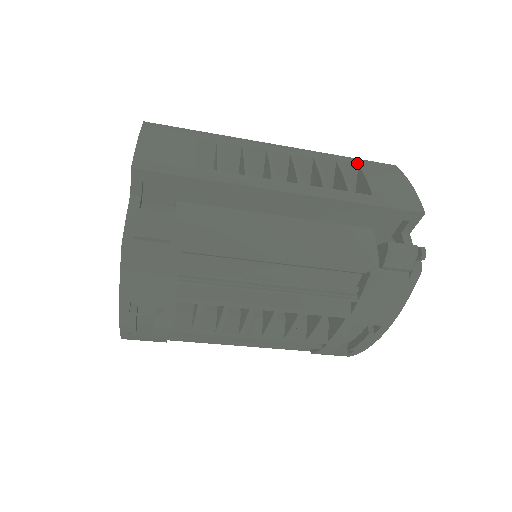
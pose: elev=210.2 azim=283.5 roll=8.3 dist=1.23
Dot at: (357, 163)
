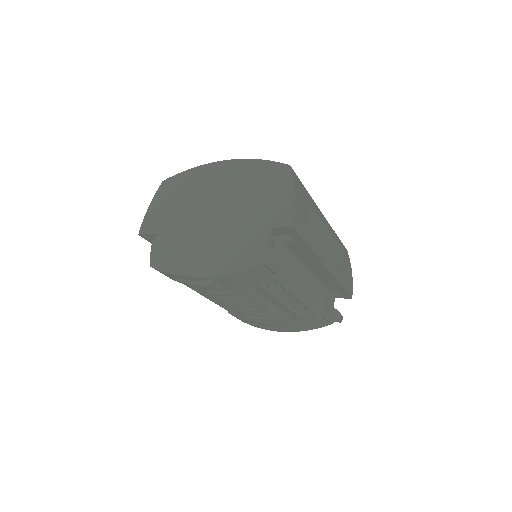
Dot at: (342, 247)
